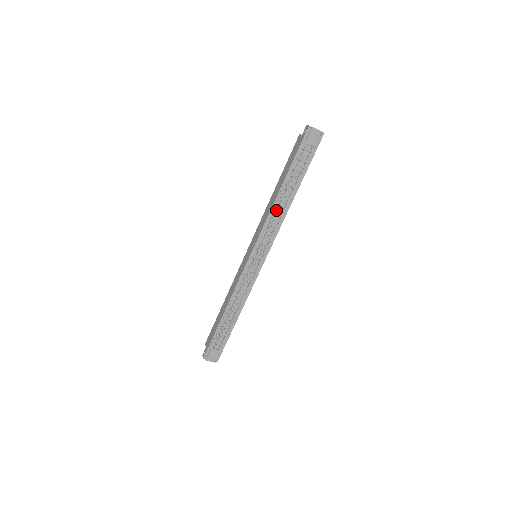
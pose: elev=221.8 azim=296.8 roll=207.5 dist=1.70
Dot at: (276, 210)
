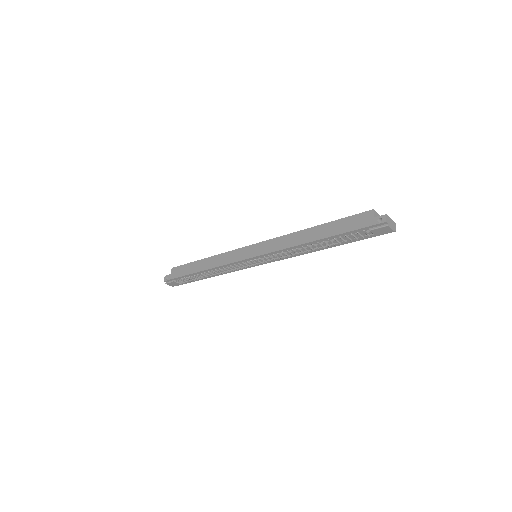
Dot at: (299, 249)
